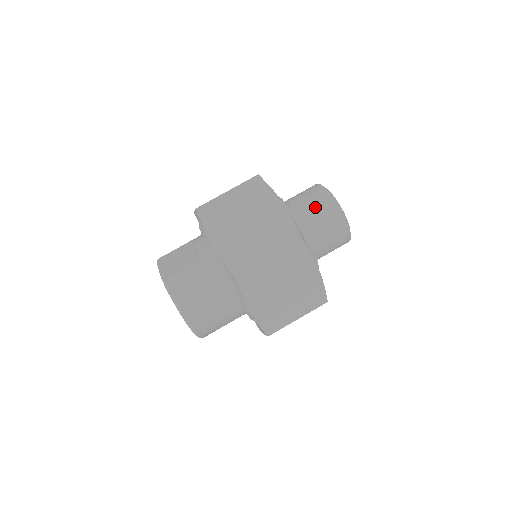
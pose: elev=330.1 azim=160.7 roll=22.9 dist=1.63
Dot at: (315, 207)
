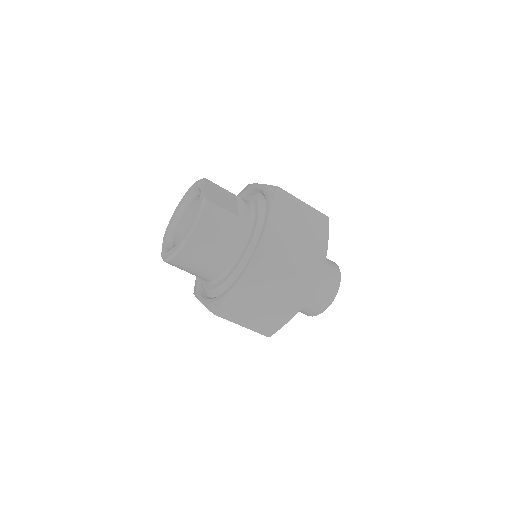
Dot at: (327, 275)
